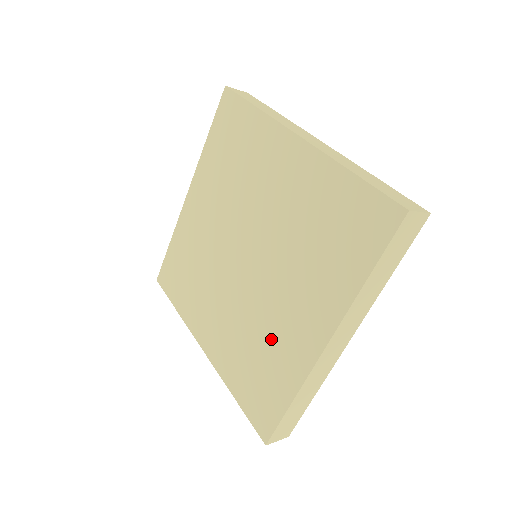
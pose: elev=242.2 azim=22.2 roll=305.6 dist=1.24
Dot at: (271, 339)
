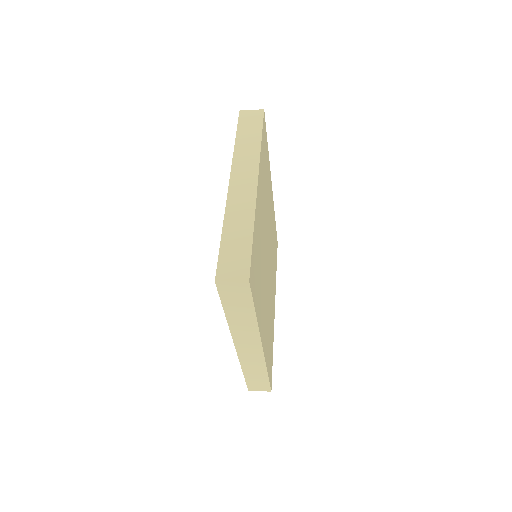
Dot at: occluded
